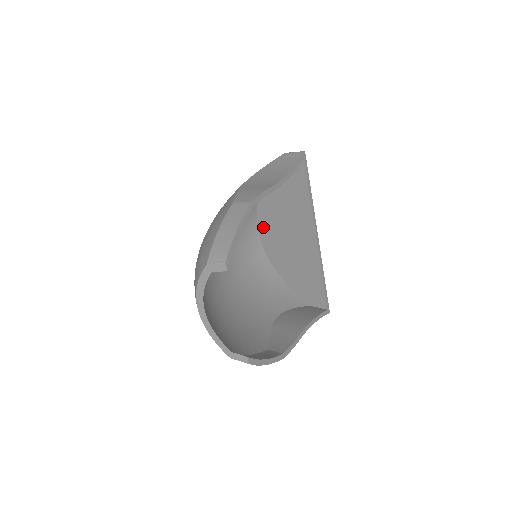
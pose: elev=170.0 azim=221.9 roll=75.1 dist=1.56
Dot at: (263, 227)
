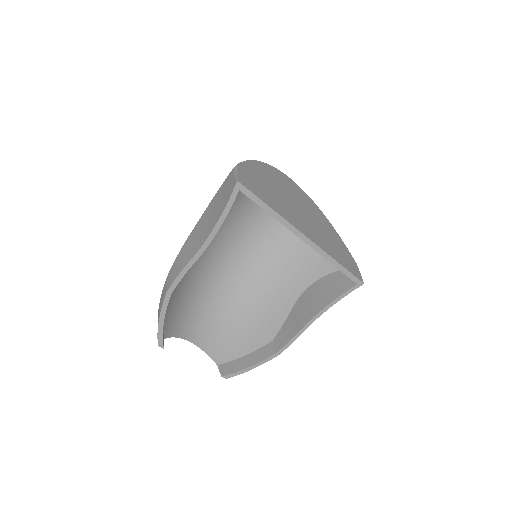
Dot at: occluded
